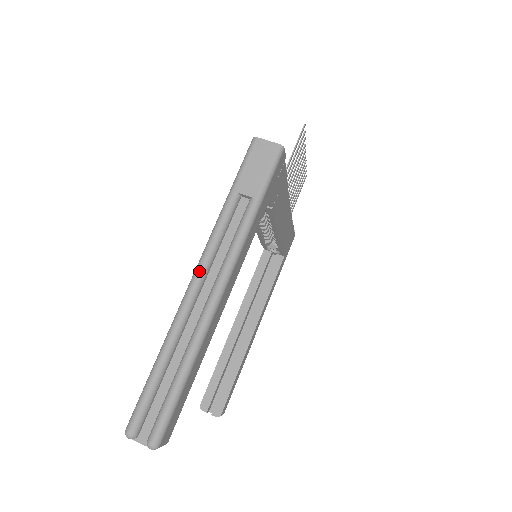
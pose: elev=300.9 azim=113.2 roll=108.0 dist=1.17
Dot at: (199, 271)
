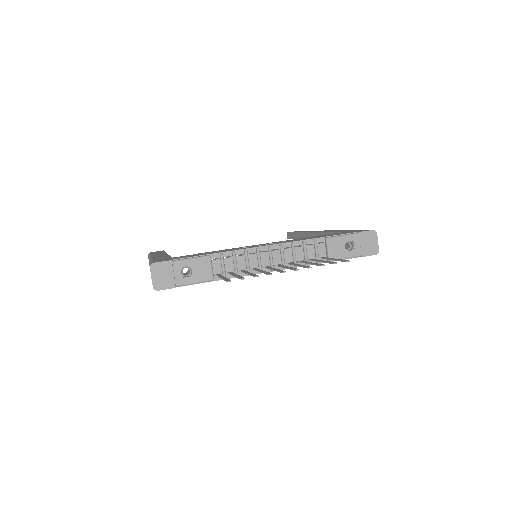
Dot at: occluded
